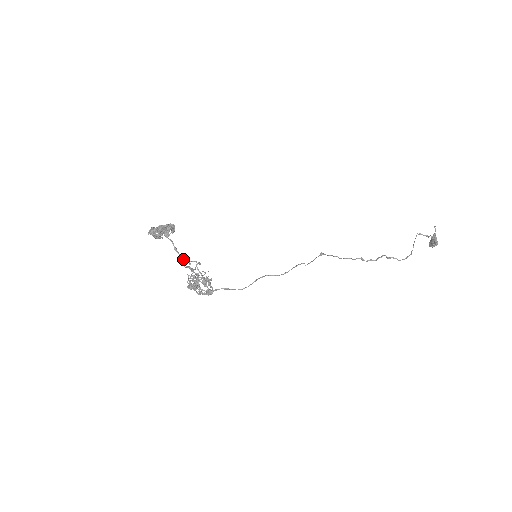
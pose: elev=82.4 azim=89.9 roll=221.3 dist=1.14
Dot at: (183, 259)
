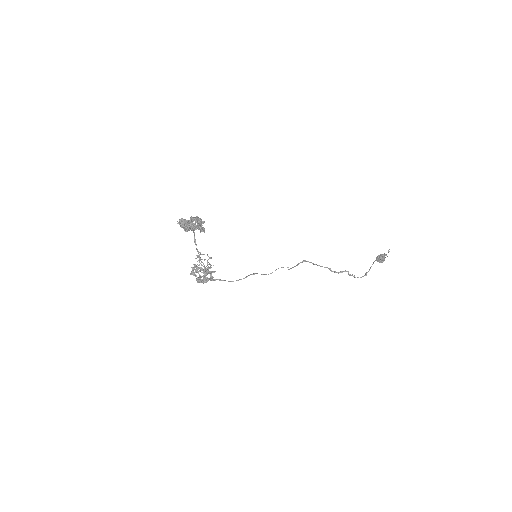
Dot at: occluded
